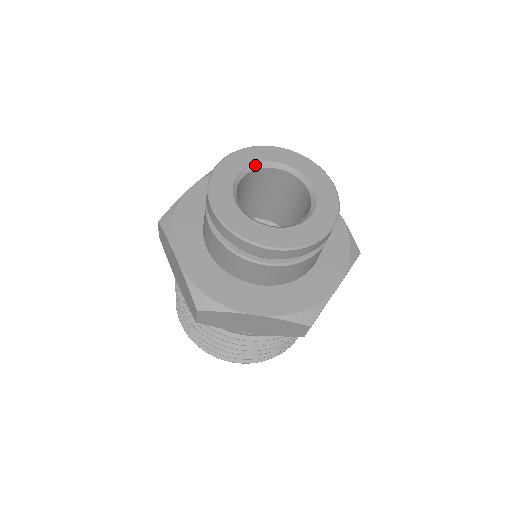
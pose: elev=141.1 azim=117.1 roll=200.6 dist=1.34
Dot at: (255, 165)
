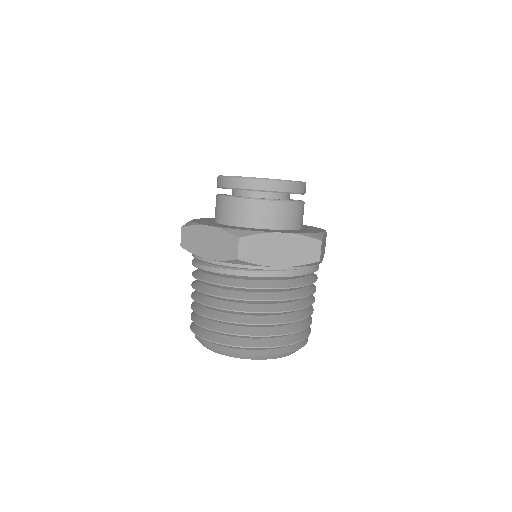
Dot at: occluded
